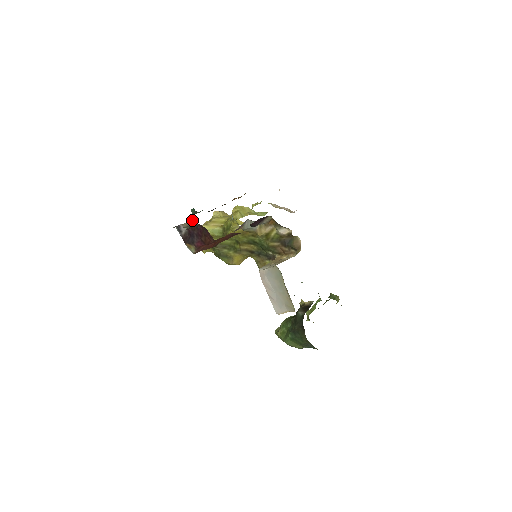
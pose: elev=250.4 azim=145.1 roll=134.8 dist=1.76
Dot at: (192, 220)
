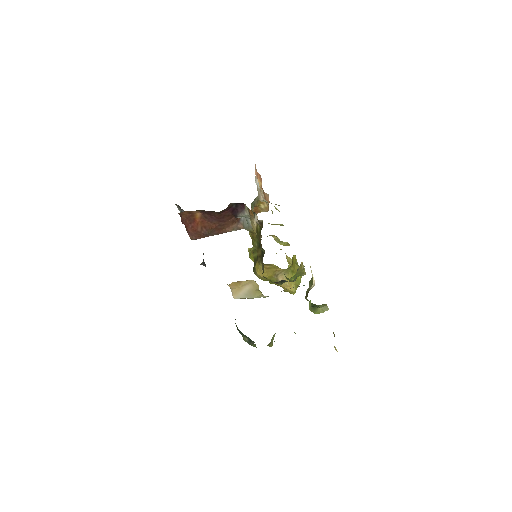
Dot at: occluded
